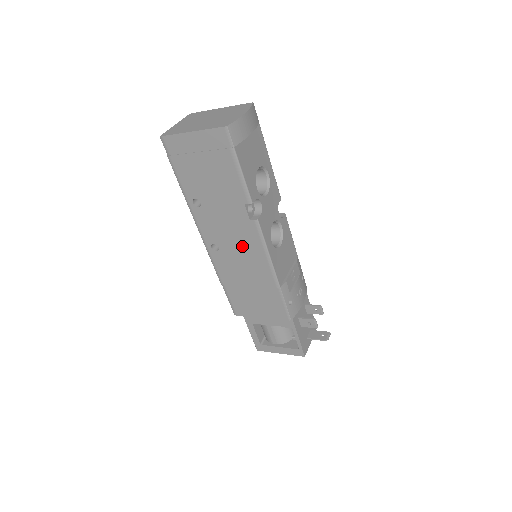
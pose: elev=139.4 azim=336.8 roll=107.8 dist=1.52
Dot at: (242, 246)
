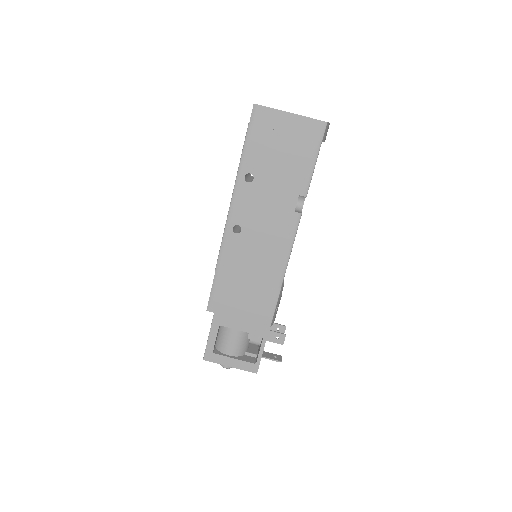
Dot at: (269, 235)
